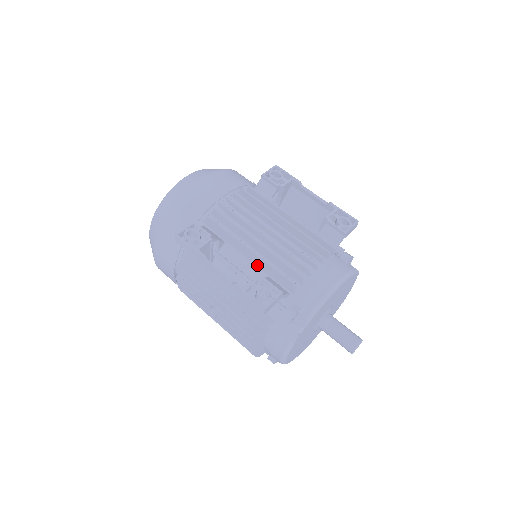
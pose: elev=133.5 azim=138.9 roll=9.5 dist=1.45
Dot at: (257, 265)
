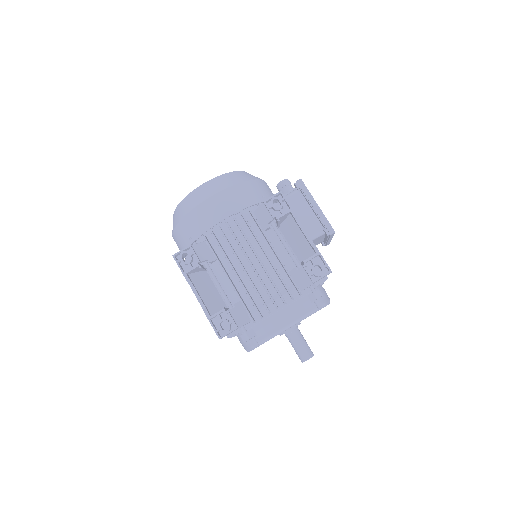
Dot at: occluded
